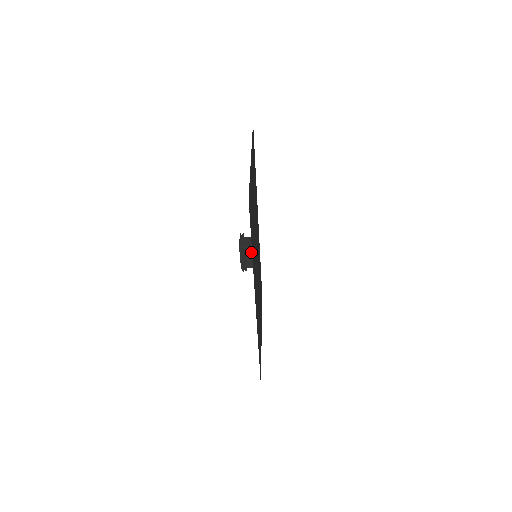
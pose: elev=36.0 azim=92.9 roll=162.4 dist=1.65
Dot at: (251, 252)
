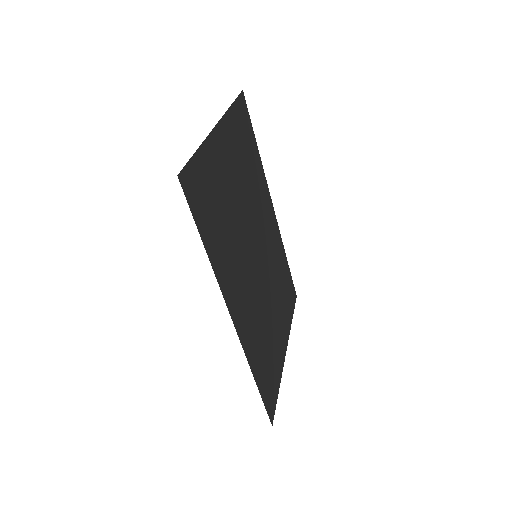
Dot at: occluded
